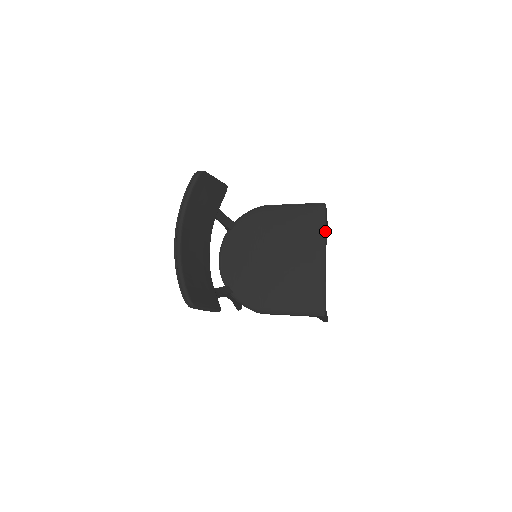
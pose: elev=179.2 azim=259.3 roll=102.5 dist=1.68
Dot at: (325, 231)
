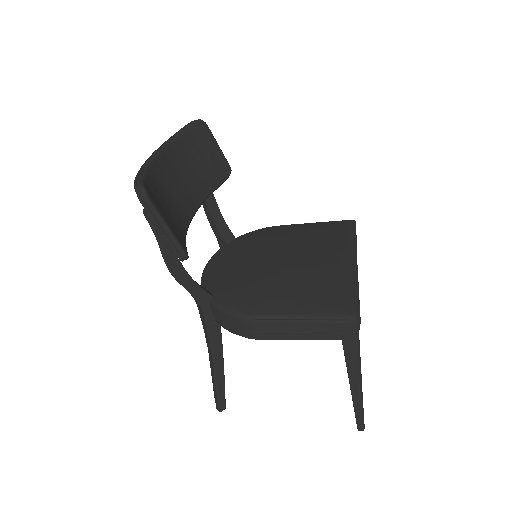
Dot at: (355, 239)
